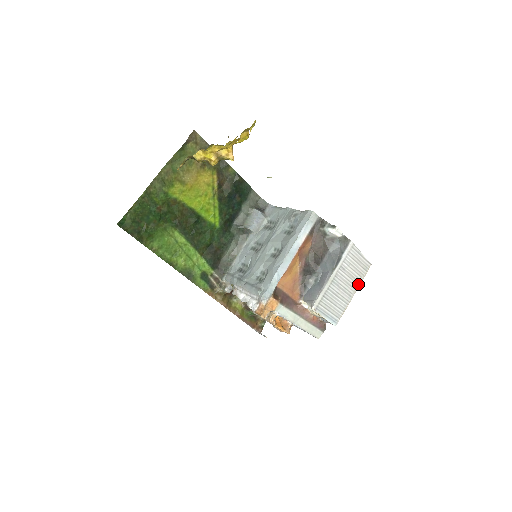
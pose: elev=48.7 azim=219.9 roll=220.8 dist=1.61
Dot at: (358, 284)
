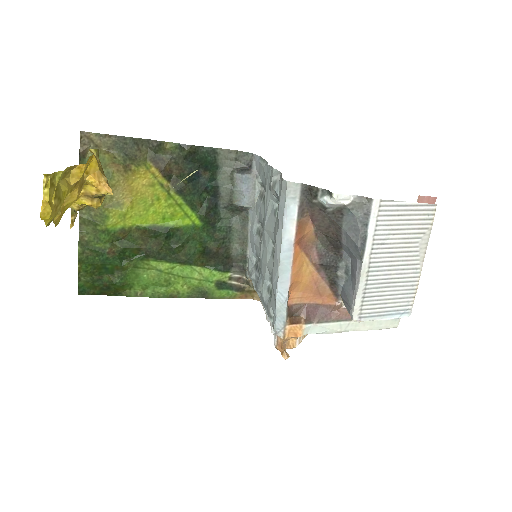
Dot at: (423, 245)
